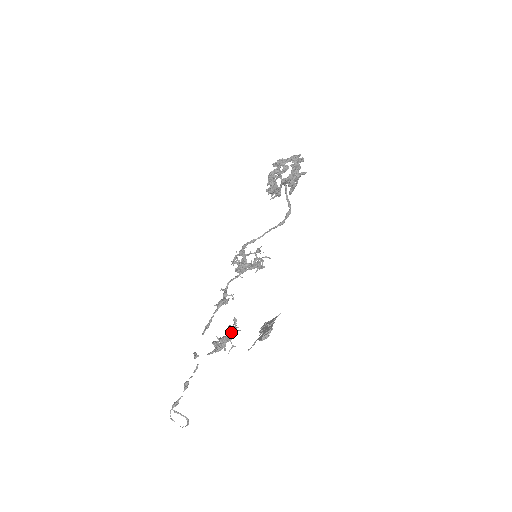
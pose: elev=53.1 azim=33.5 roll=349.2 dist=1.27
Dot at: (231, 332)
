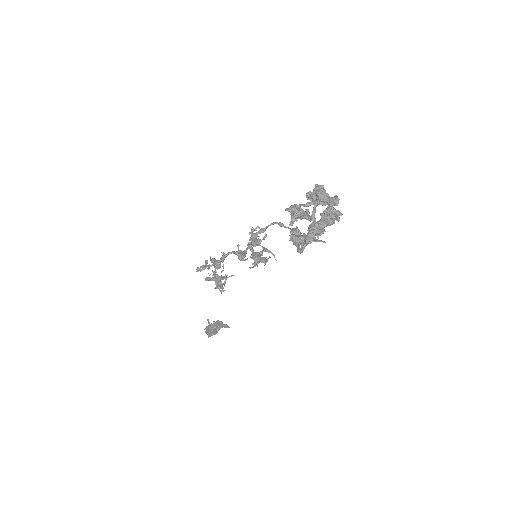
Dot at: (217, 287)
